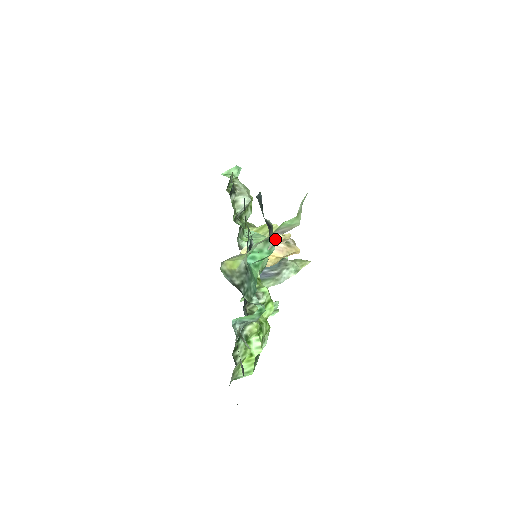
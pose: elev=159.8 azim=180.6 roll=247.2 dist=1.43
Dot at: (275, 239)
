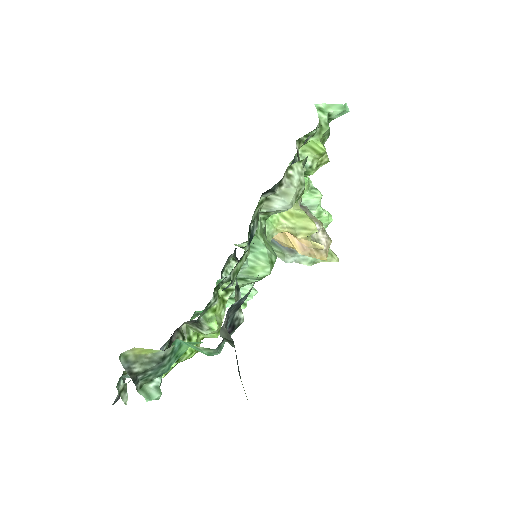
Dot at: (301, 241)
